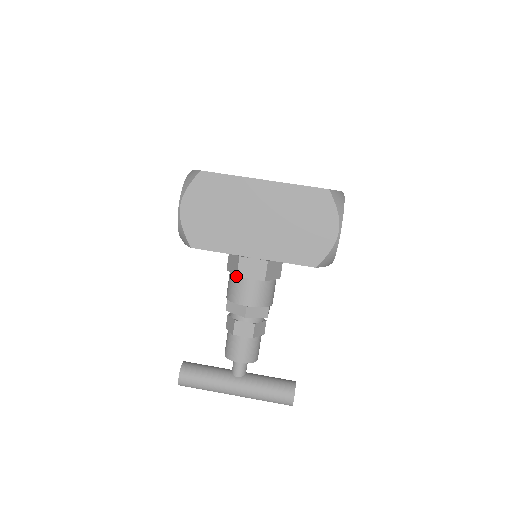
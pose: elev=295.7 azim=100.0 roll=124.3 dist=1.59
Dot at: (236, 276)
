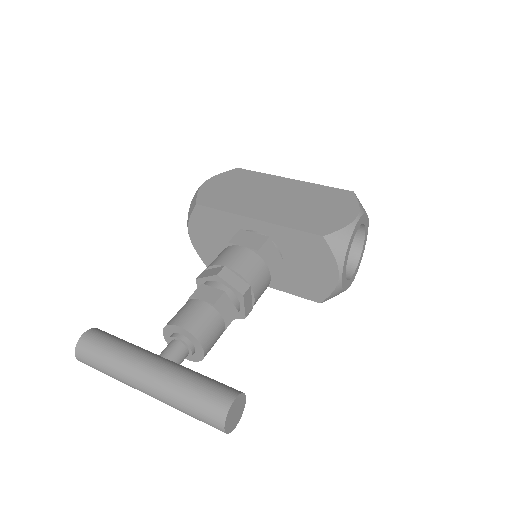
Dot at: (228, 242)
